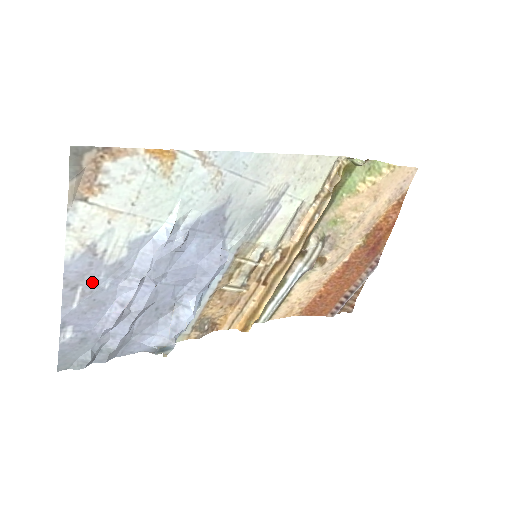
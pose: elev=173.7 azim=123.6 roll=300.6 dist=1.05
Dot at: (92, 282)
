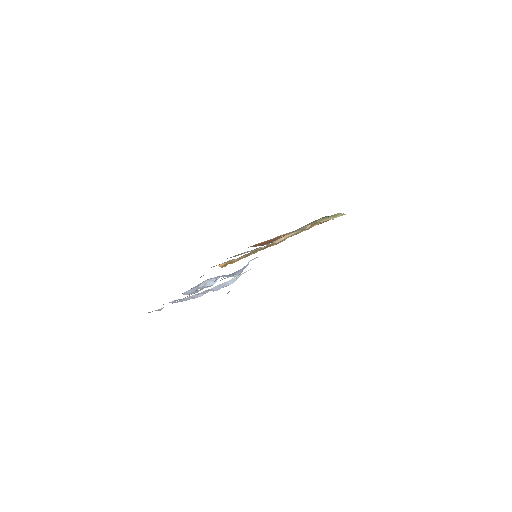
Dot at: occluded
